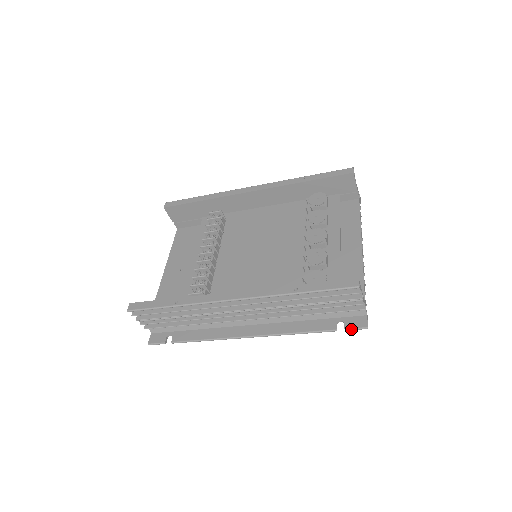
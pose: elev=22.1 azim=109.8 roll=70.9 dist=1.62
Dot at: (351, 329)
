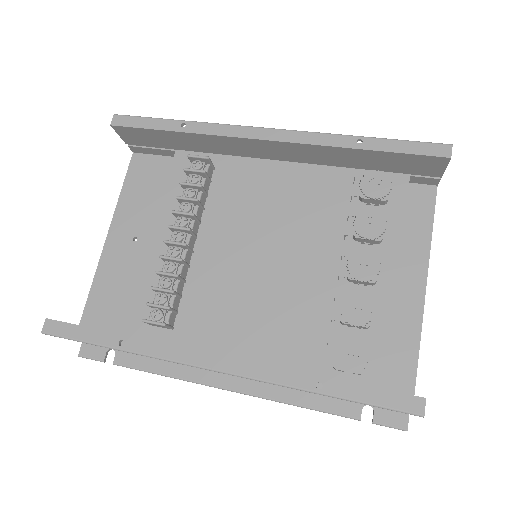
Dot at: (382, 425)
